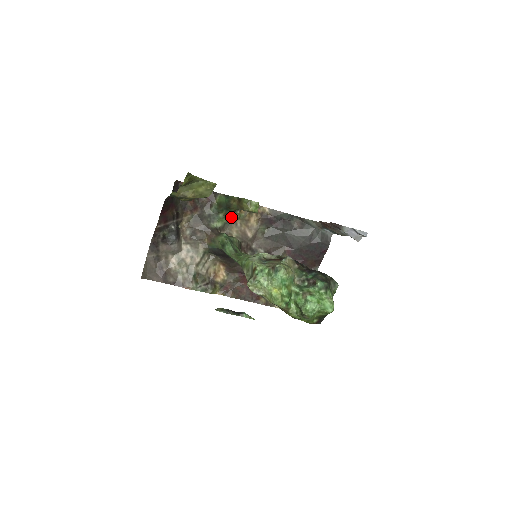
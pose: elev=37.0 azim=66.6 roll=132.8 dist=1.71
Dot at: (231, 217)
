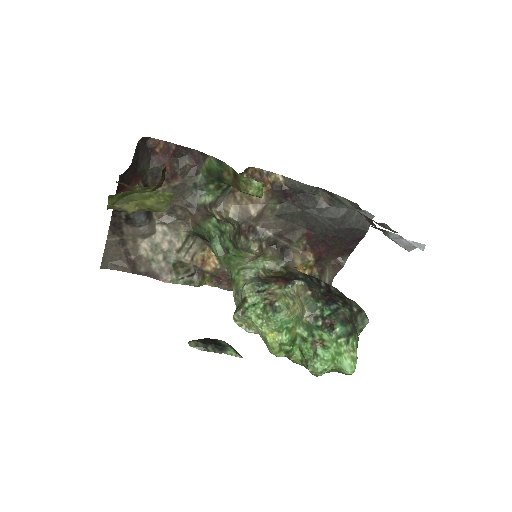
Dot at: (227, 188)
